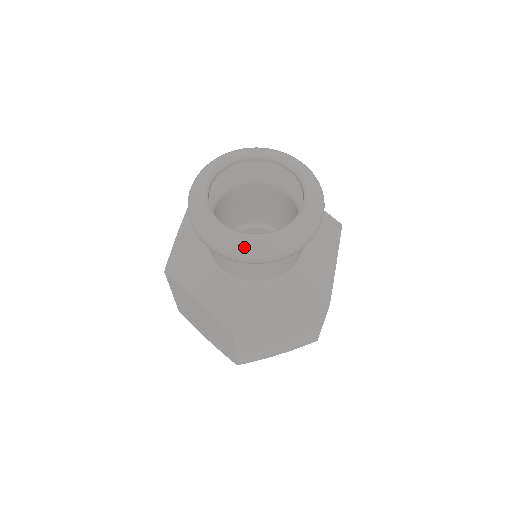
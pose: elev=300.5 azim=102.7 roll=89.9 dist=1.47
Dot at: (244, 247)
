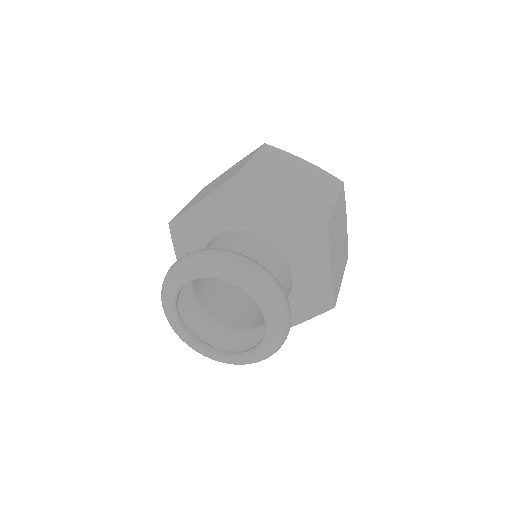
Dot at: (181, 339)
